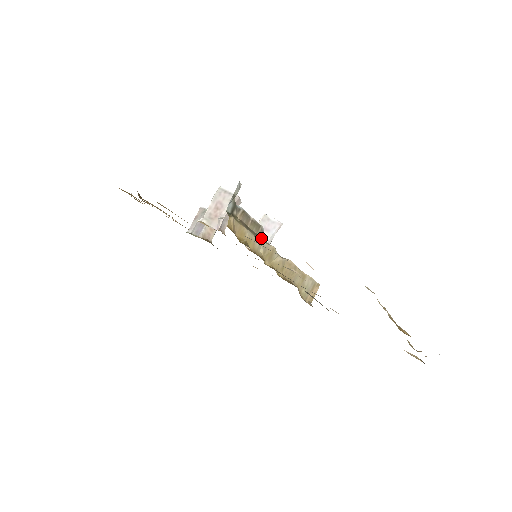
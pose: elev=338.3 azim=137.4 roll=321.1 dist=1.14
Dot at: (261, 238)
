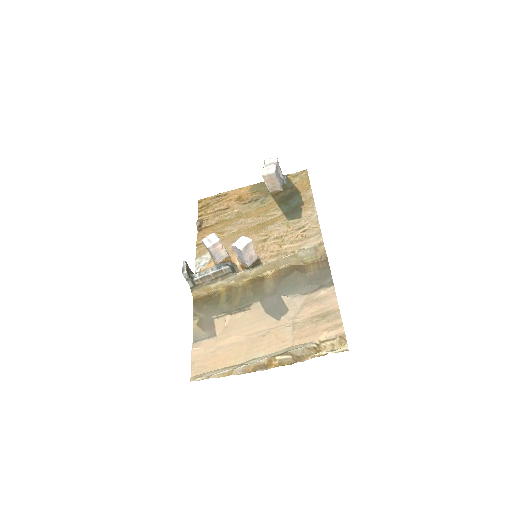
Dot at: (227, 276)
